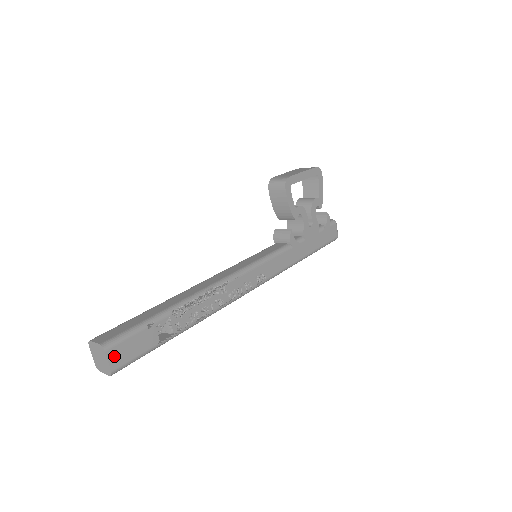
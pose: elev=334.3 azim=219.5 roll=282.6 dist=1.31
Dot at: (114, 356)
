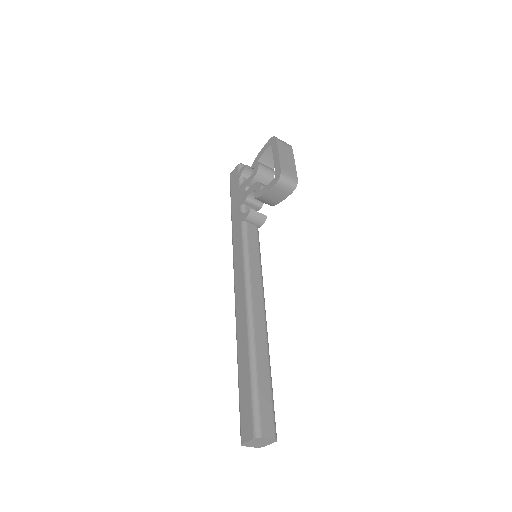
Dot at: occluded
